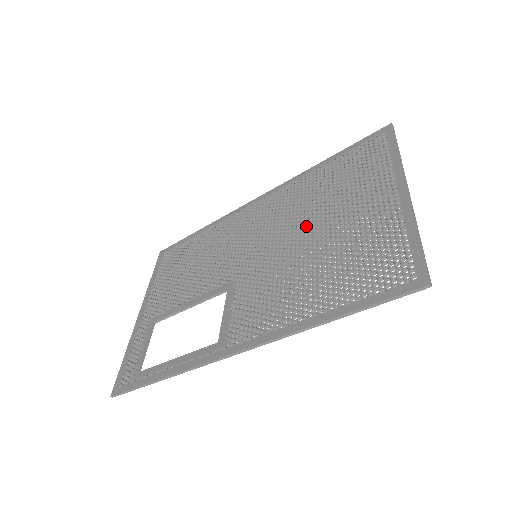
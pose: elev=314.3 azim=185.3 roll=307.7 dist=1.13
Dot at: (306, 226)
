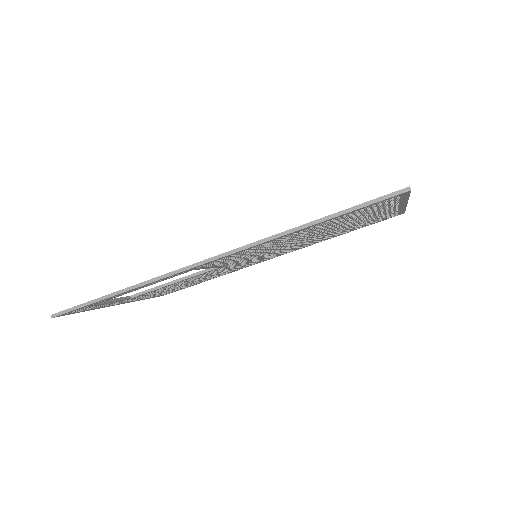
Dot at: occluded
